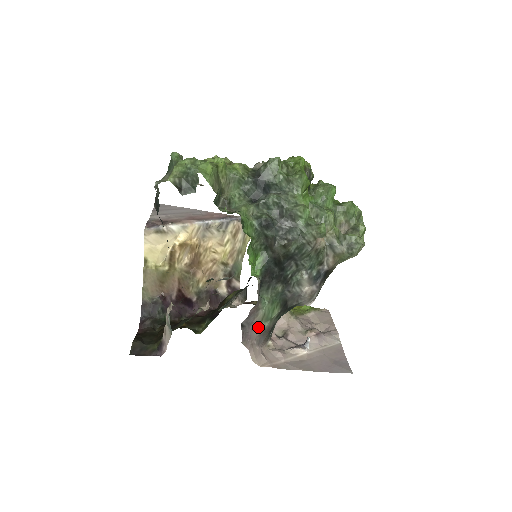
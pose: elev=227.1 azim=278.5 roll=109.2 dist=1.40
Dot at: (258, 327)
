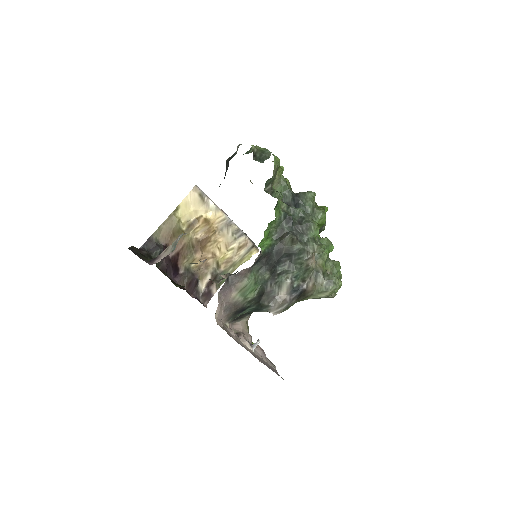
Dot at: (234, 294)
